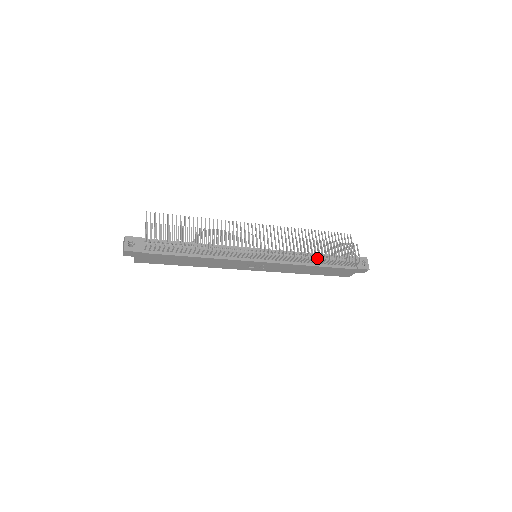
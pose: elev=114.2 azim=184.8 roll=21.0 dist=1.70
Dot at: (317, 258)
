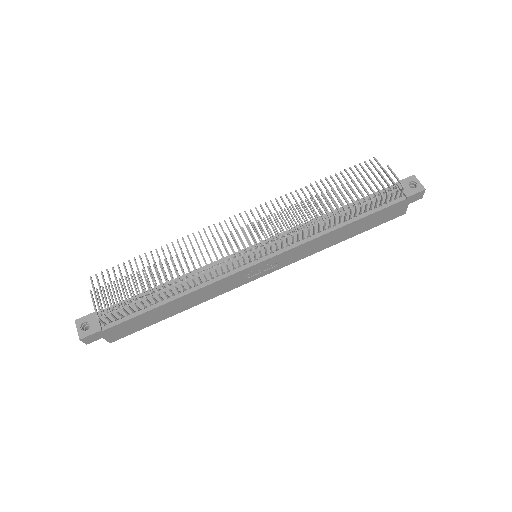
Dot at: occluded
